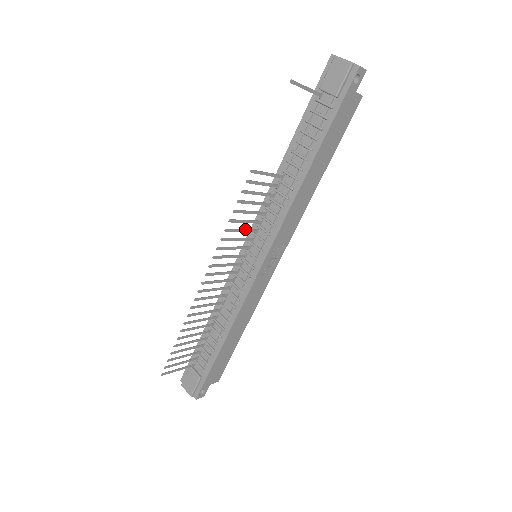
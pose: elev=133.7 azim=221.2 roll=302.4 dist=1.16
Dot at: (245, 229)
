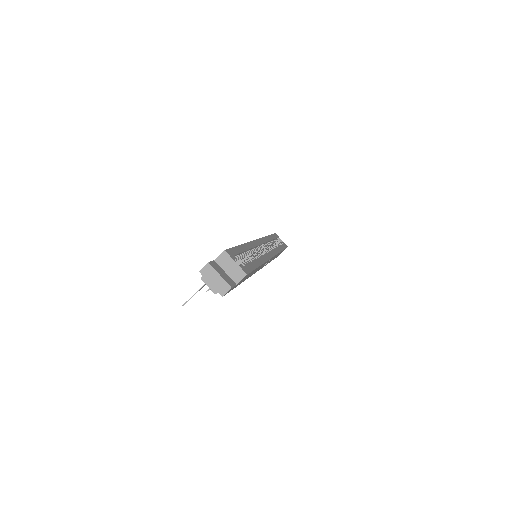
Dot at: occluded
